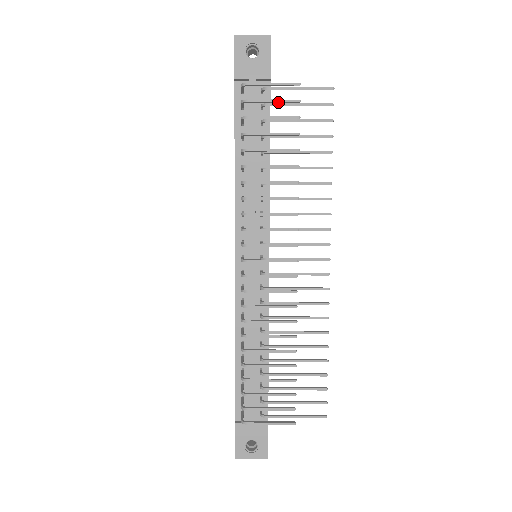
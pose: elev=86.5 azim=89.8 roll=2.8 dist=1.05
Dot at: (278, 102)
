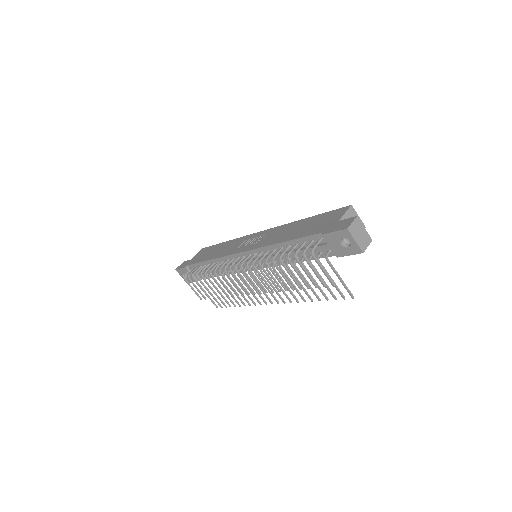
Dot at: (316, 274)
